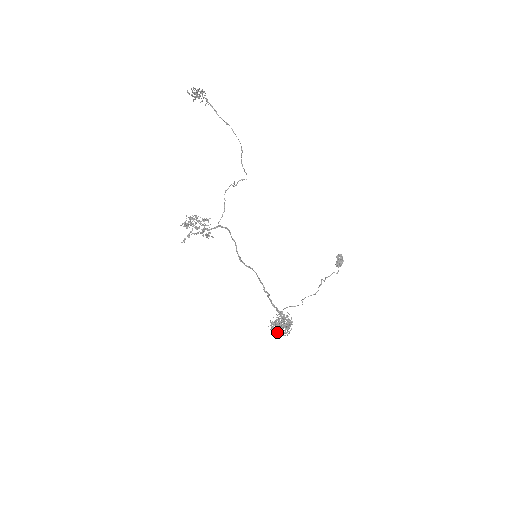
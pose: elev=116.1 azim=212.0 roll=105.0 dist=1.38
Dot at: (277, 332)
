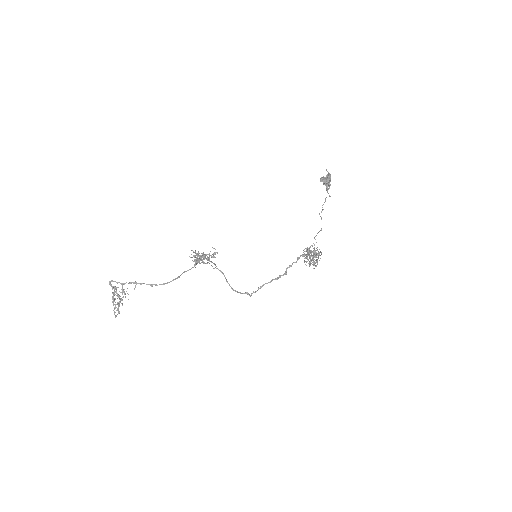
Dot at: occluded
